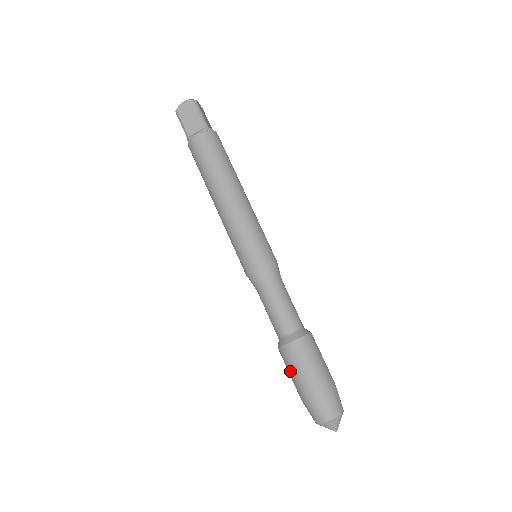
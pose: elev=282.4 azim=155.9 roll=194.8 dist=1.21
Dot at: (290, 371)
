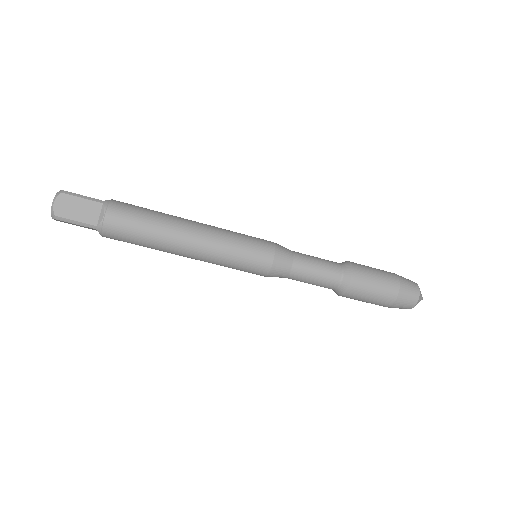
Dot at: occluded
